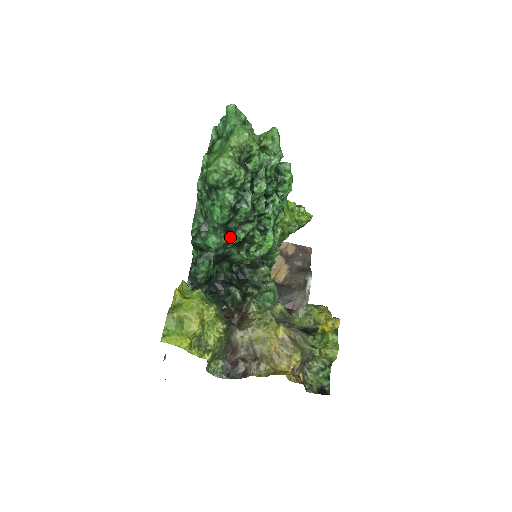
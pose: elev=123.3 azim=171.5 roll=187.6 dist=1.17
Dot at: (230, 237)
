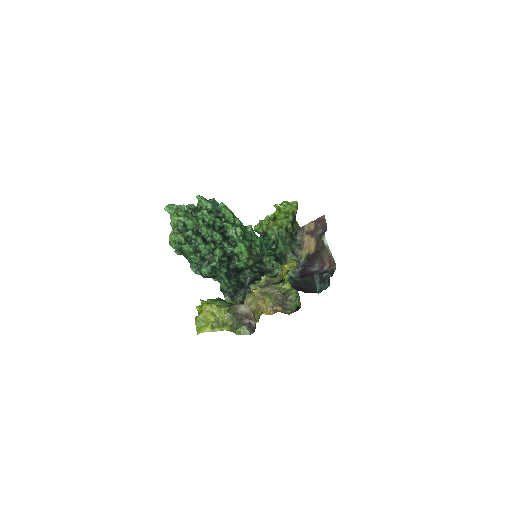
Dot at: (211, 263)
